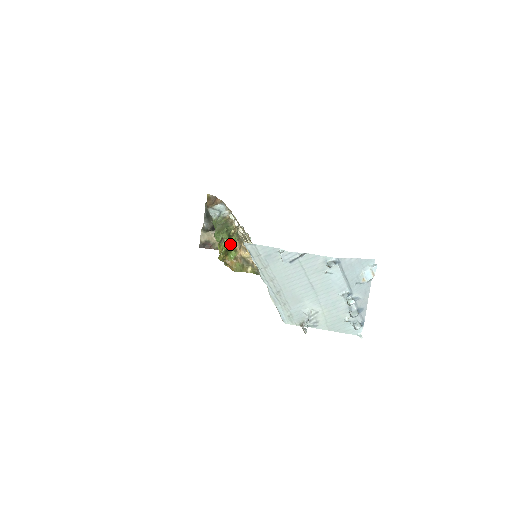
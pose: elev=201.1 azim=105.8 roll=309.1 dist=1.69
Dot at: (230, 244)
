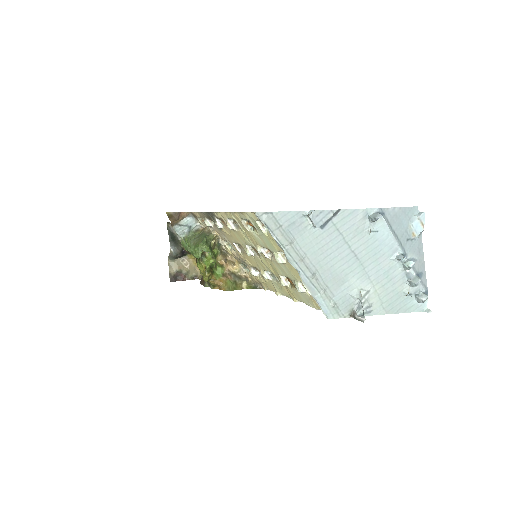
Dot at: (214, 257)
